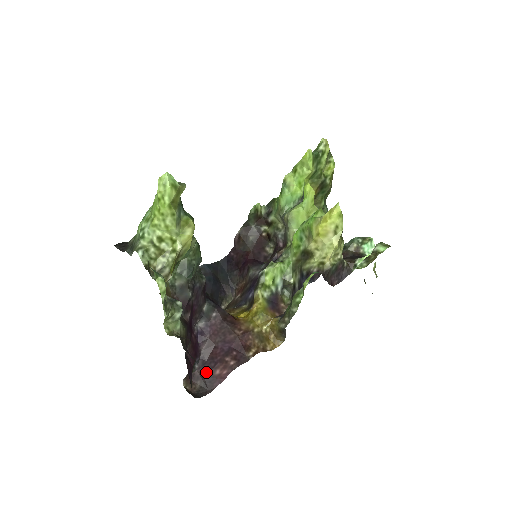
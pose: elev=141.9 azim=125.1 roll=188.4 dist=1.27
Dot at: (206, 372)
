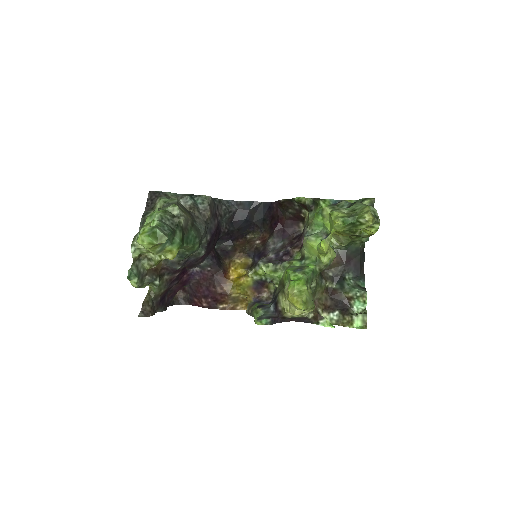
Dot at: (190, 294)
